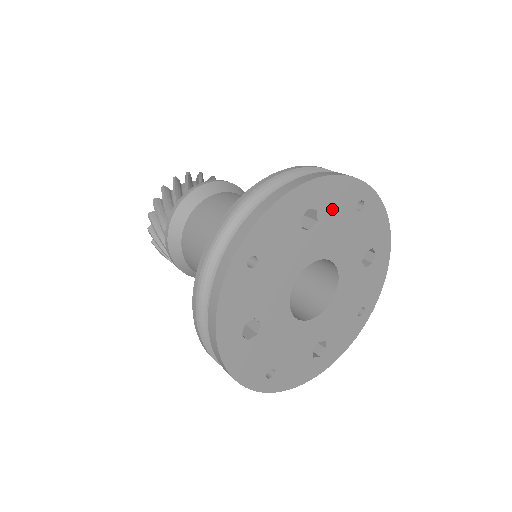
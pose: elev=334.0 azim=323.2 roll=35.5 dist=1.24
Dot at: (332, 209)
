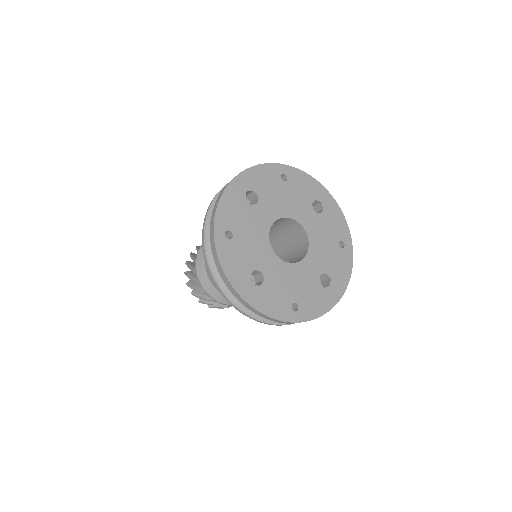
Dot at: (264, 186)
